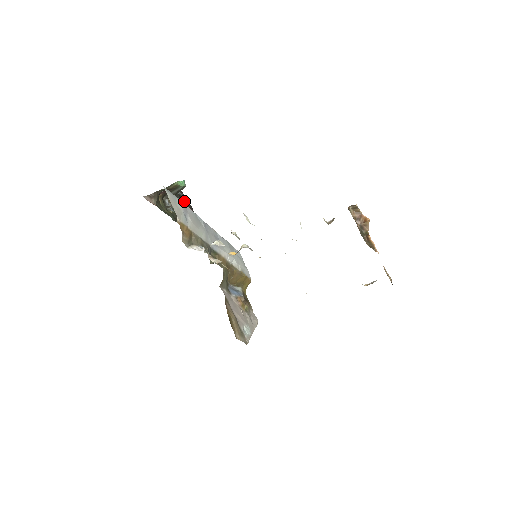
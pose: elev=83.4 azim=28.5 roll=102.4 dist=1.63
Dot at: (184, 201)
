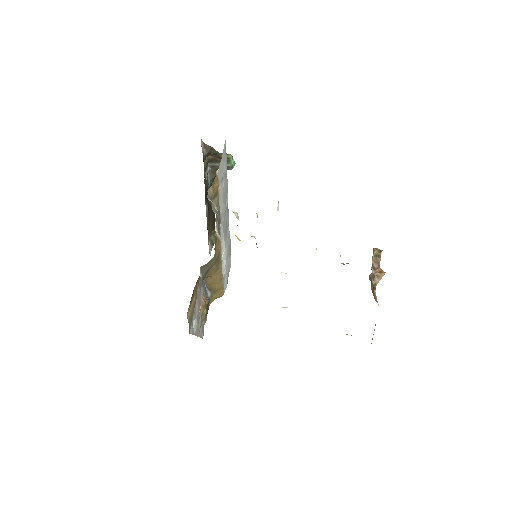
Dot at: occluded
